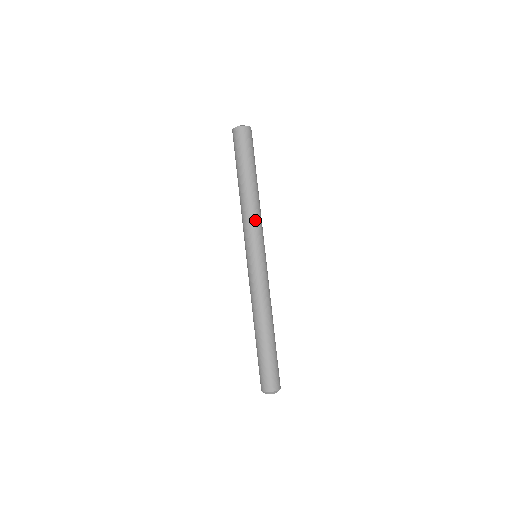
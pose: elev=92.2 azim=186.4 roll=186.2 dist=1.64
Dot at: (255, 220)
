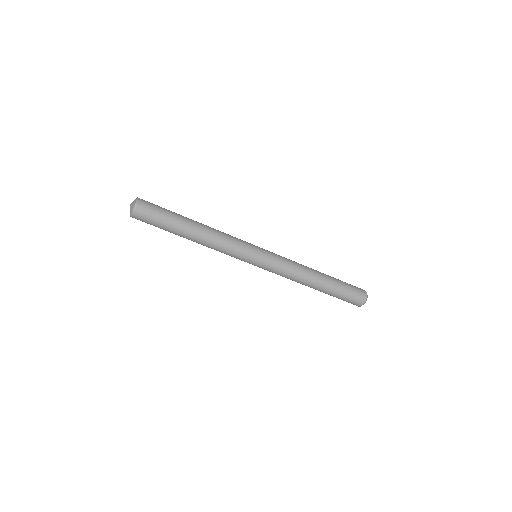
Dot at: (228, 242)
